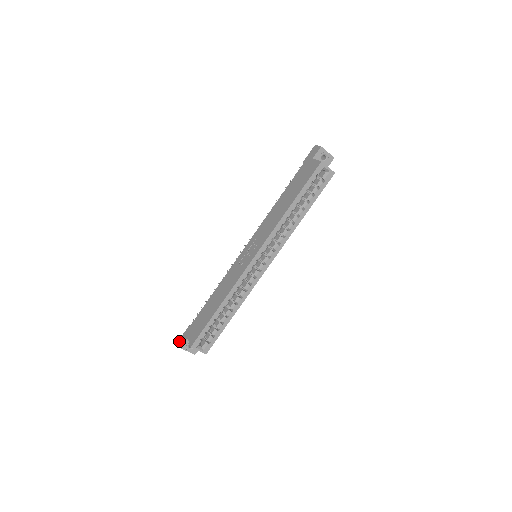
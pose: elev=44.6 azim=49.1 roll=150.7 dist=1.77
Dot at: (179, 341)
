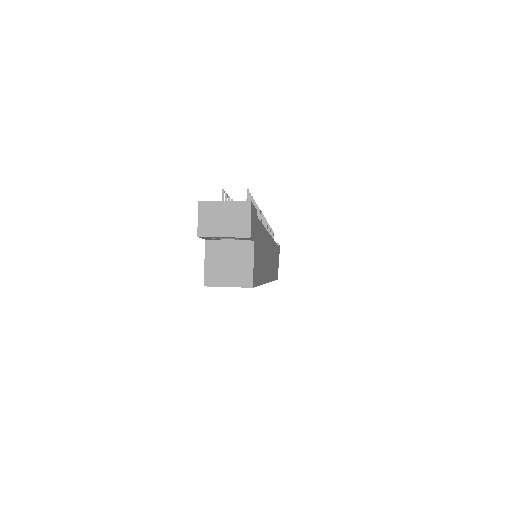
Dot at: occluded
